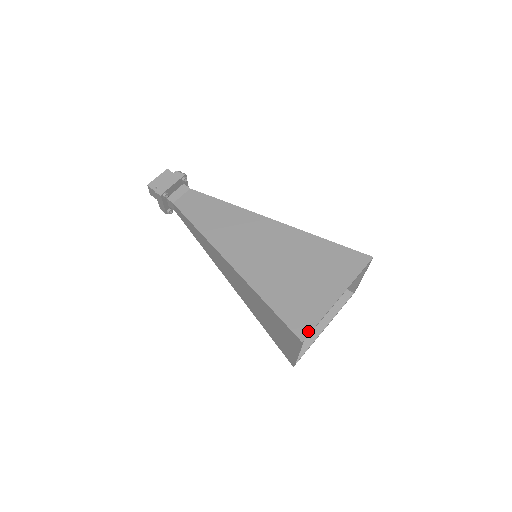
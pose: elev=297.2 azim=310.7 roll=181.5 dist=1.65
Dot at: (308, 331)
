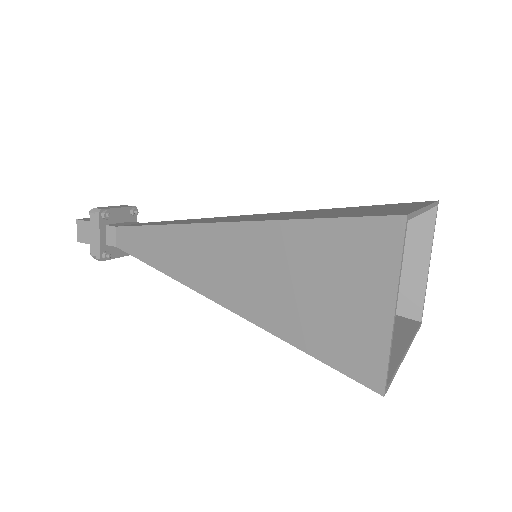
Dot at: (406, 212)
